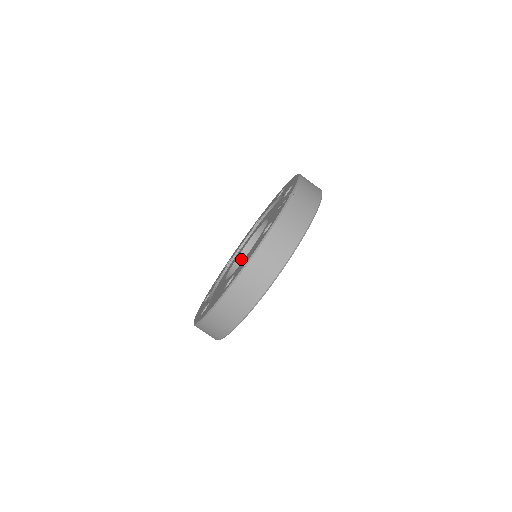
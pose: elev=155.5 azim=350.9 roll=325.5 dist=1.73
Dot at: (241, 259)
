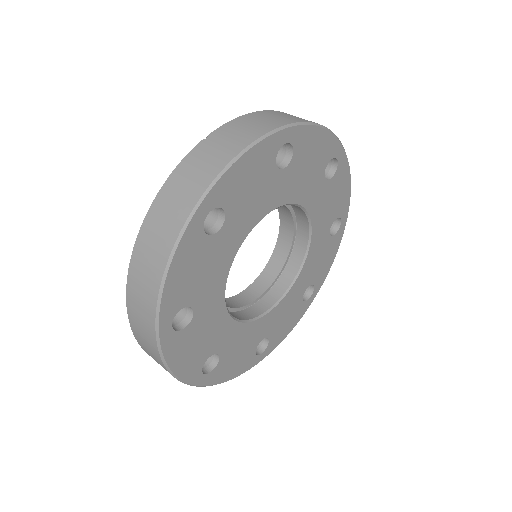
Dot at: (271, 267)
